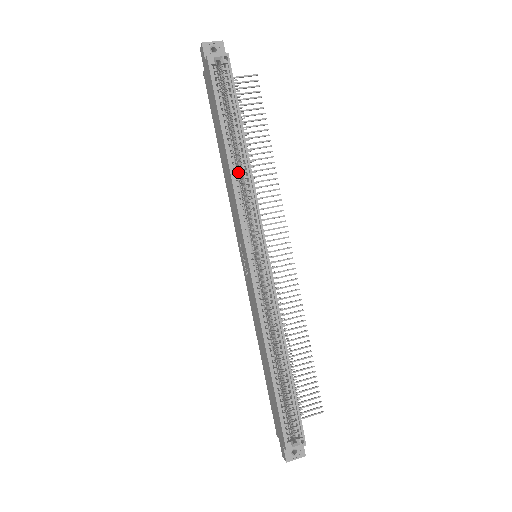
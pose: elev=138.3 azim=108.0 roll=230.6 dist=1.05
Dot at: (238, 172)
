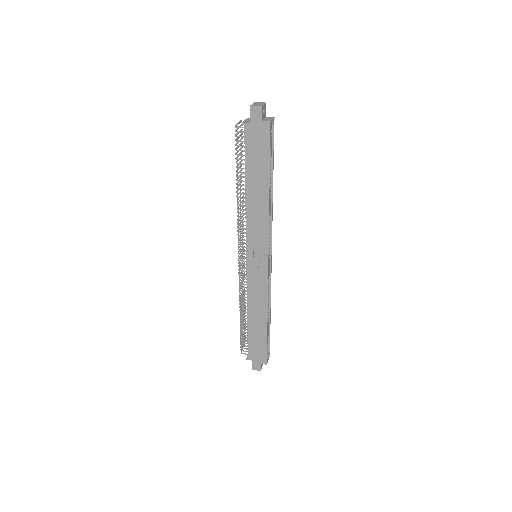
Dot at: occluded
